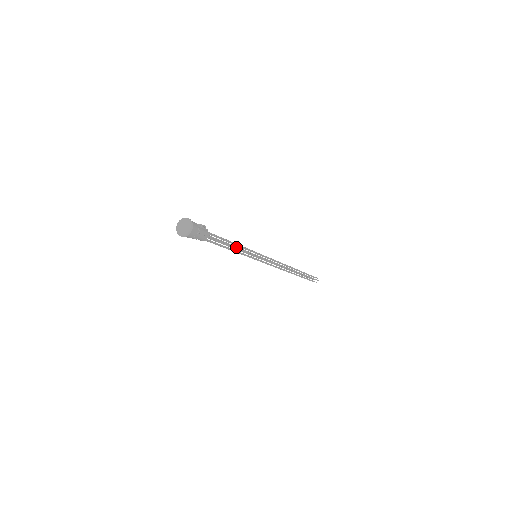
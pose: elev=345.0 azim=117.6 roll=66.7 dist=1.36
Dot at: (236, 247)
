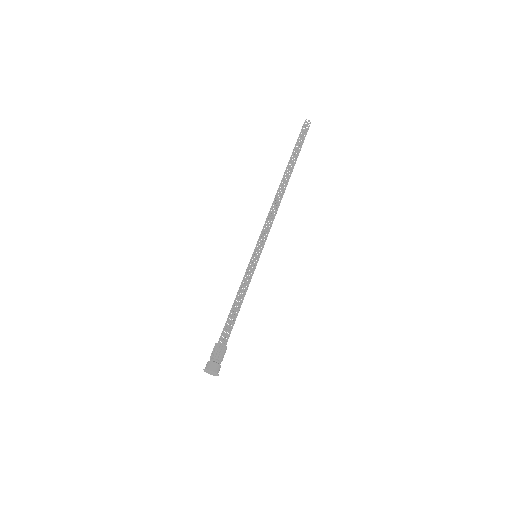
Dot at: occluded
